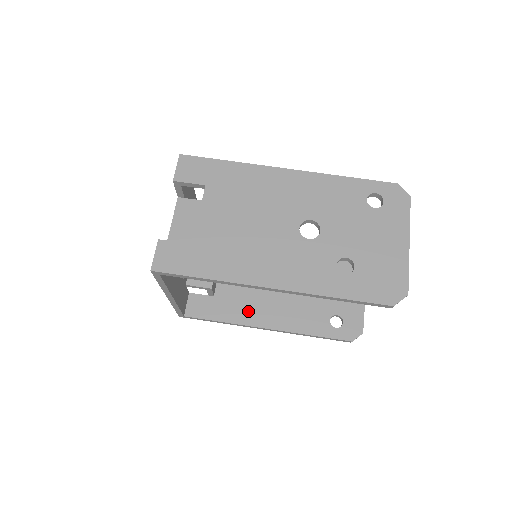
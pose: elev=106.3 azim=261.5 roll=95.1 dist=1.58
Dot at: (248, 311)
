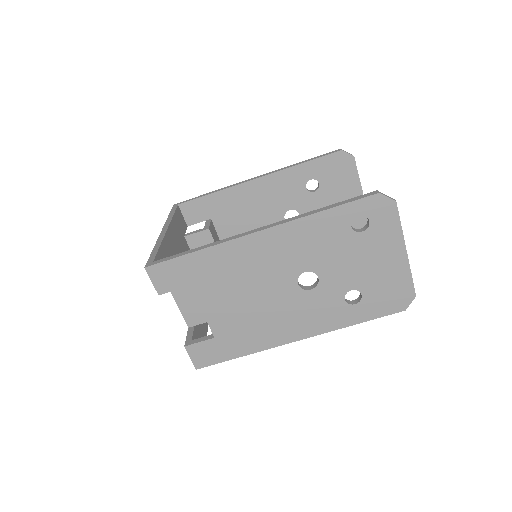
Dot at: occluded
